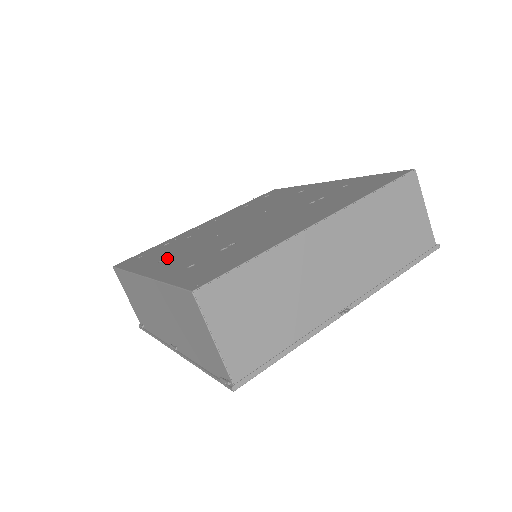
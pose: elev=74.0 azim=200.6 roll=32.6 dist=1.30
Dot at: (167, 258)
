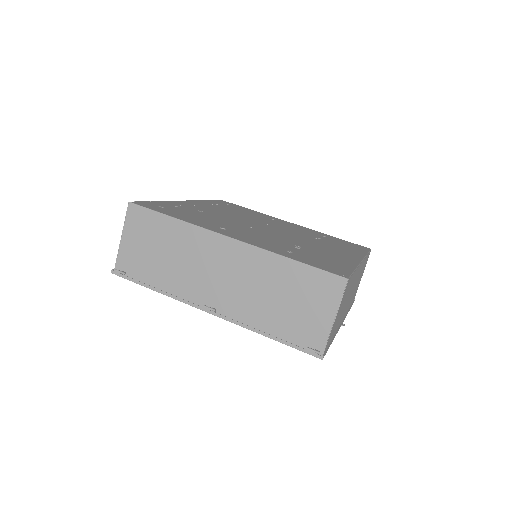
Dot at: (226, 228)
